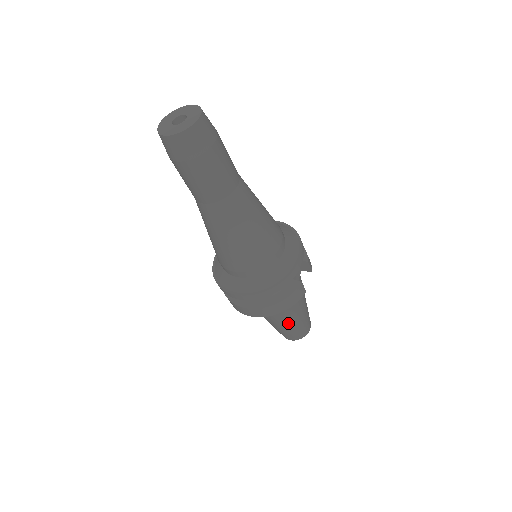
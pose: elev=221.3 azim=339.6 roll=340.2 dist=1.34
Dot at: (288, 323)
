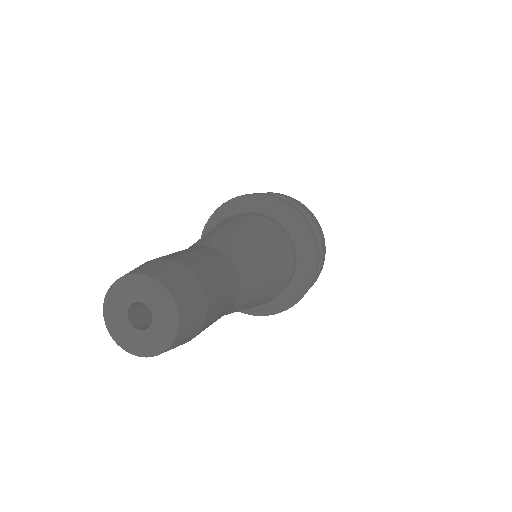
Dot at: occluded
